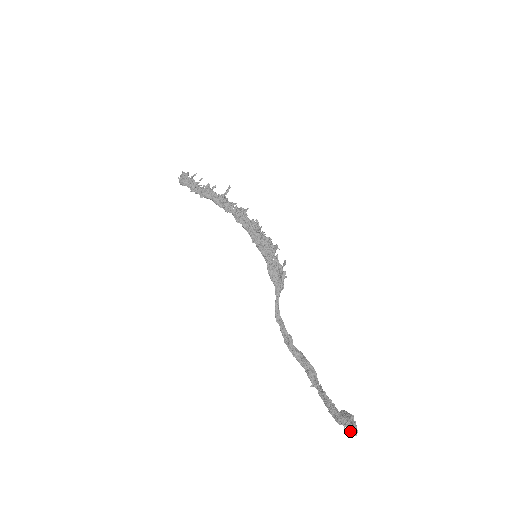
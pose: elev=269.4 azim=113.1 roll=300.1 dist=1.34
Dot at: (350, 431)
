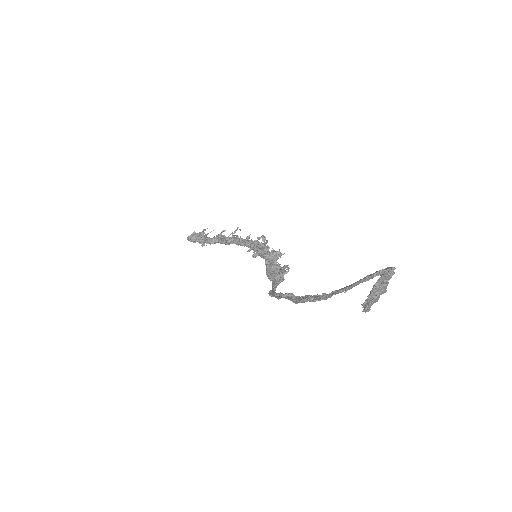
Dot at: (383, 270)
